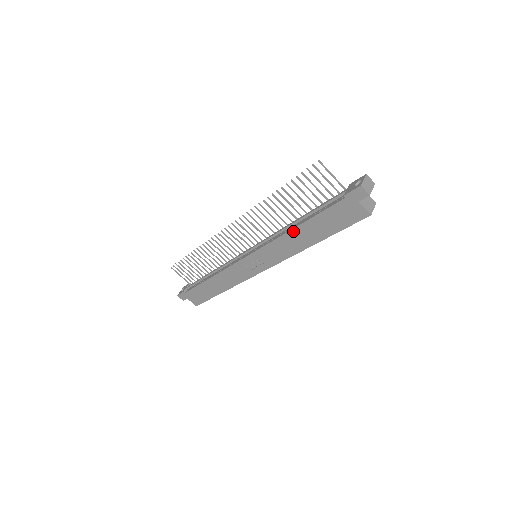
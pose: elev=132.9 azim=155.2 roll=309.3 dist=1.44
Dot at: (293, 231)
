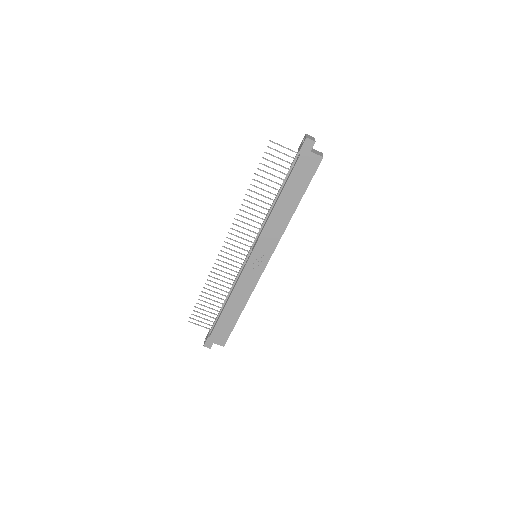
Dot at: (276, 207)
